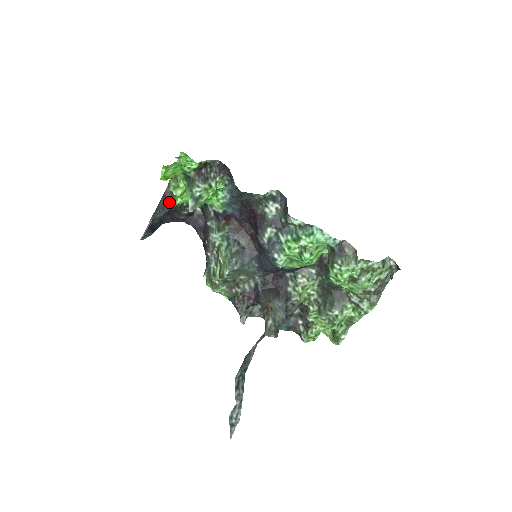
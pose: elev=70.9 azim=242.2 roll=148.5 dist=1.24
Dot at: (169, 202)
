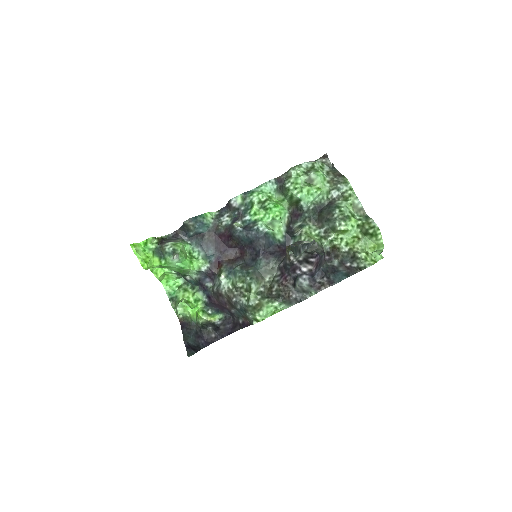
Dot at: (189, 327)
